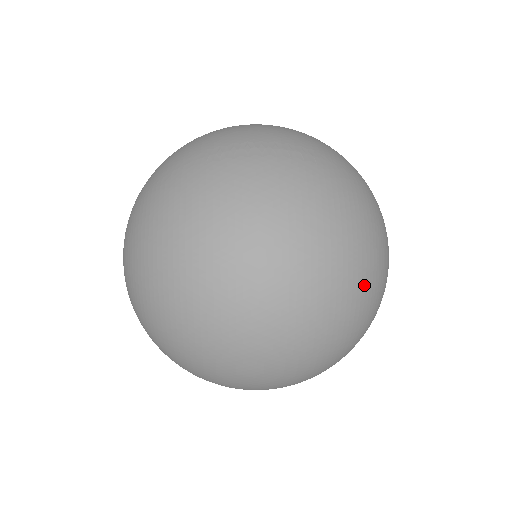
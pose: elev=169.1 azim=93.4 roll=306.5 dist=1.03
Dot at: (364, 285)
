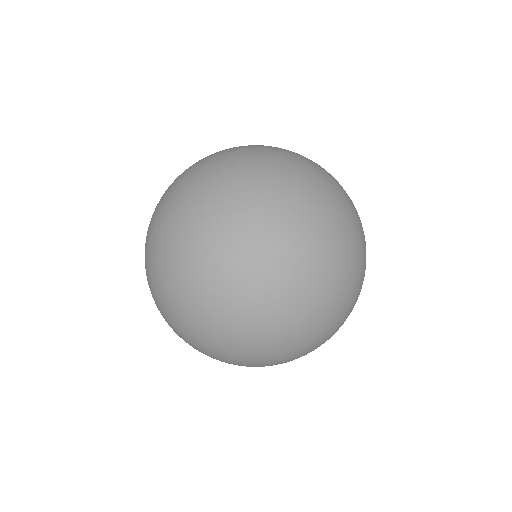
Dot at: (292, 180)
